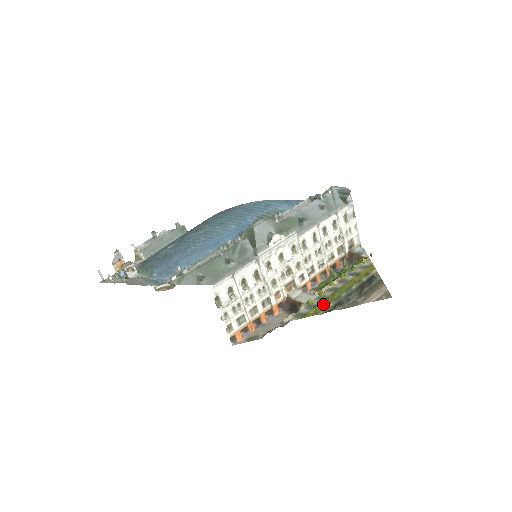
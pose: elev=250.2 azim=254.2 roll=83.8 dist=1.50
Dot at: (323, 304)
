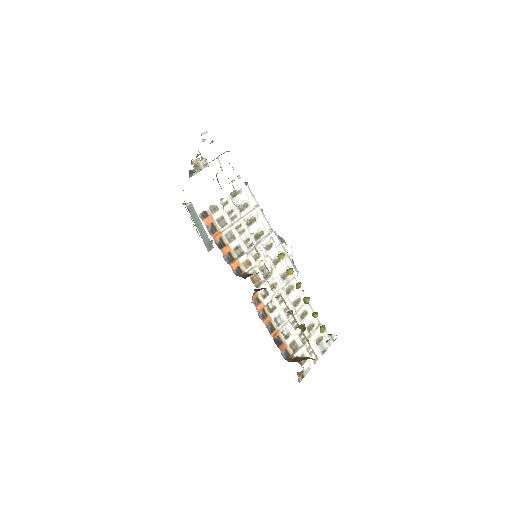
Dot at: occluded
